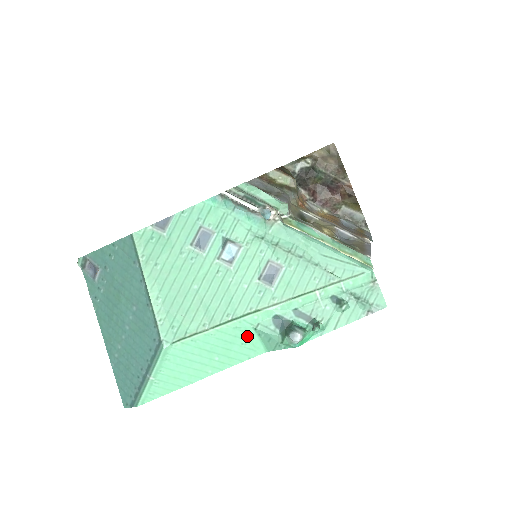
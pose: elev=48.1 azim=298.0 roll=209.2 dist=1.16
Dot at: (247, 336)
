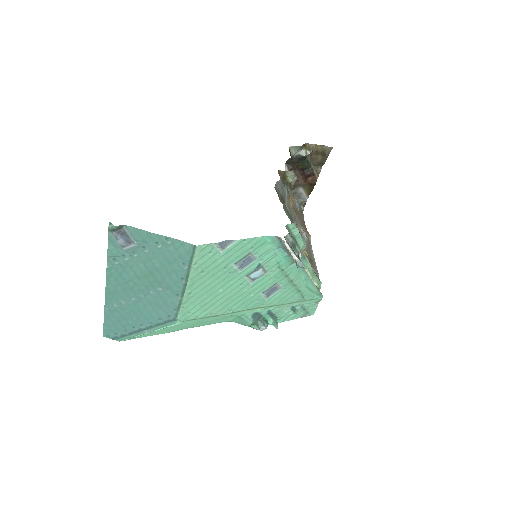
Dot at: (230, 317)
